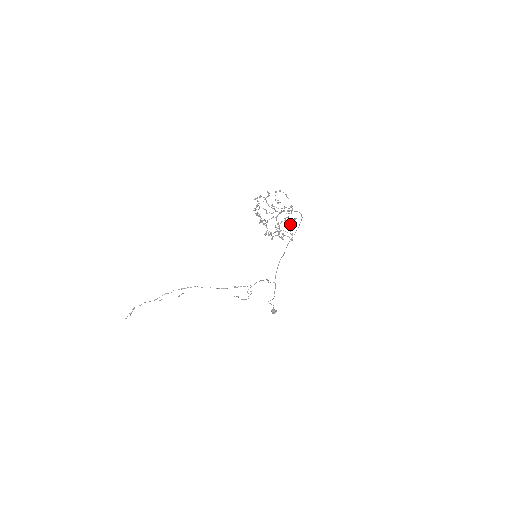
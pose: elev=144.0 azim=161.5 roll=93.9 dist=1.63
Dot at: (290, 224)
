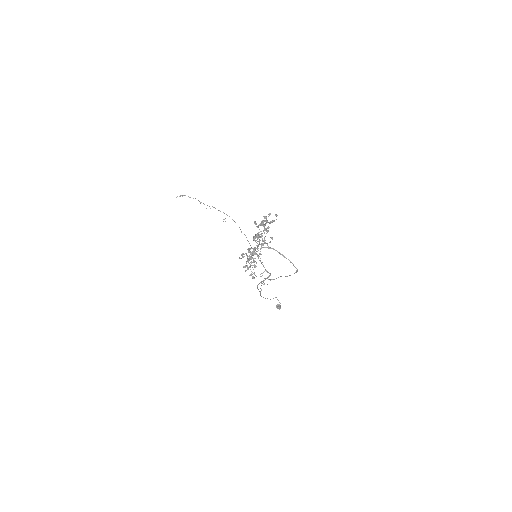
Dot at: (246, 265)
